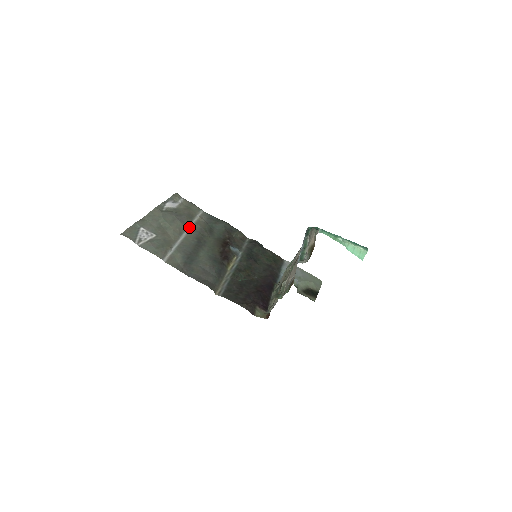
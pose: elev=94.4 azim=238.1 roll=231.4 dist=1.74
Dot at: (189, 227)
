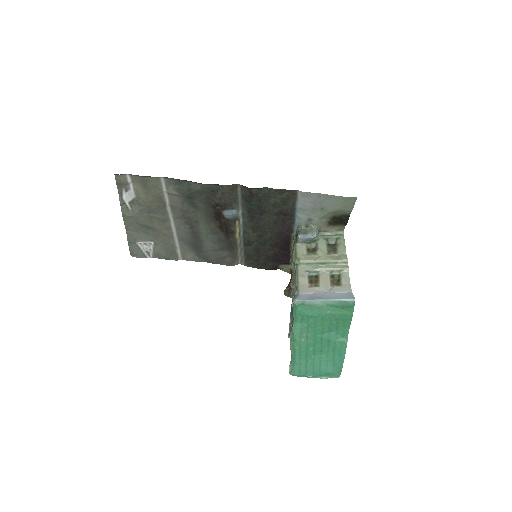
Dot at: (169, 213)
